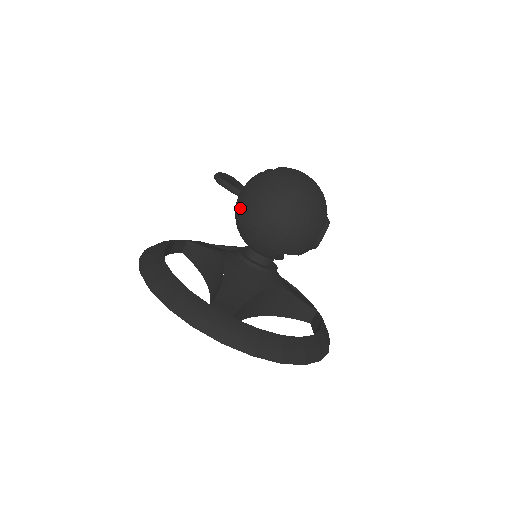
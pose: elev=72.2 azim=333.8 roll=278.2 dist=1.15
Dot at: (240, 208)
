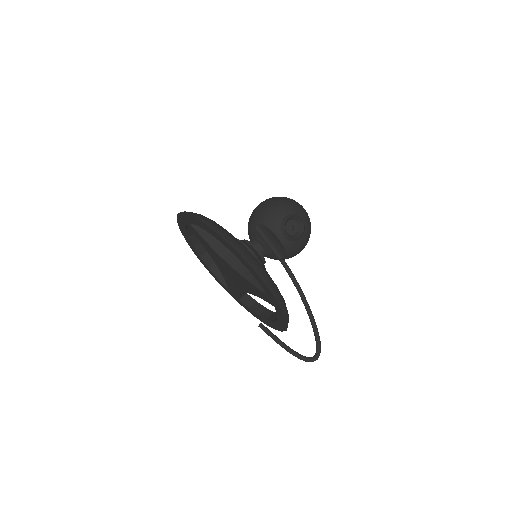
Dot at: occluded
